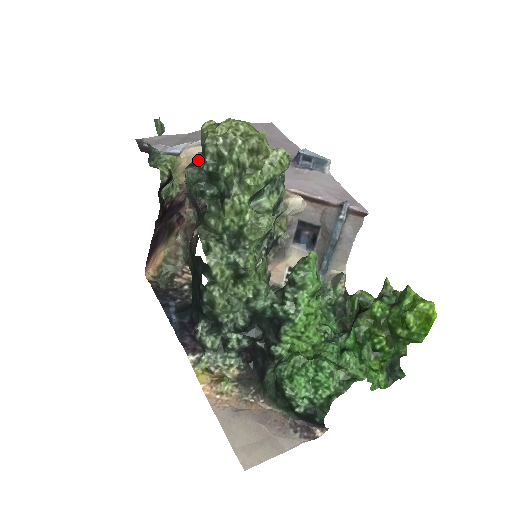
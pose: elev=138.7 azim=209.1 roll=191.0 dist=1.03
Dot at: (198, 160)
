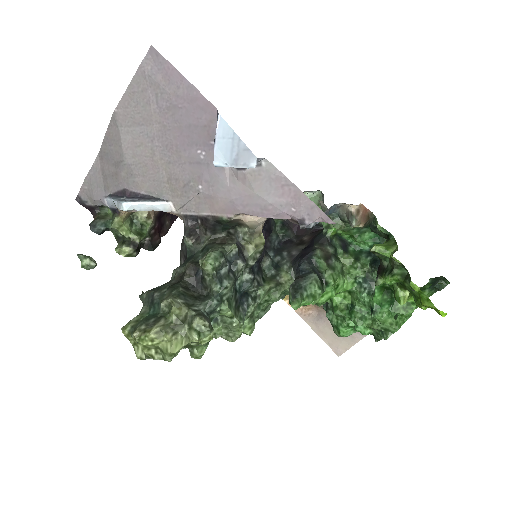
Dot at: occluded
